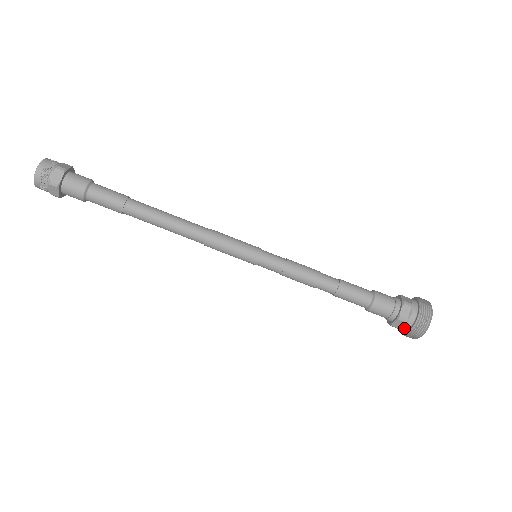
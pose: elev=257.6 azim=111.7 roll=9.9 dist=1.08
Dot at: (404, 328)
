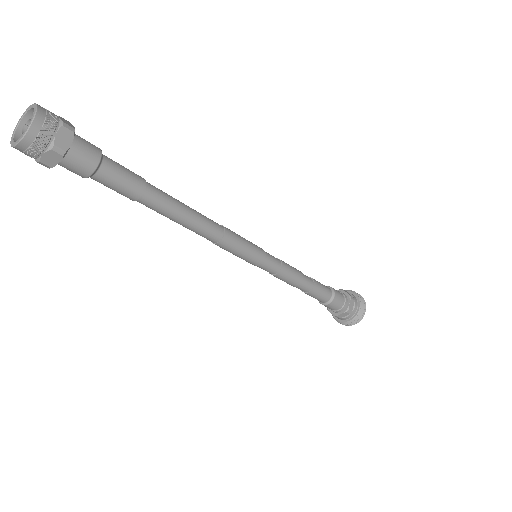
Dot at: (346, 318)
